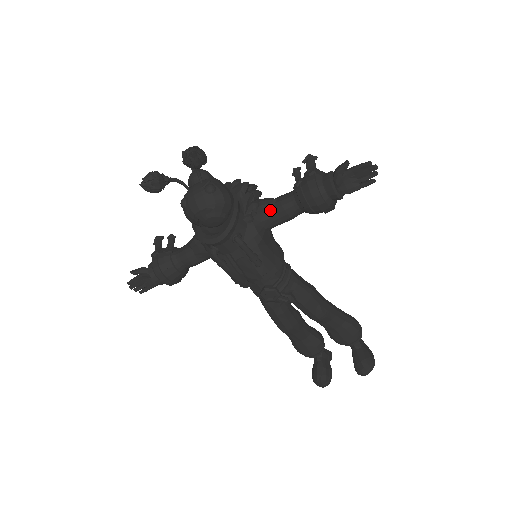
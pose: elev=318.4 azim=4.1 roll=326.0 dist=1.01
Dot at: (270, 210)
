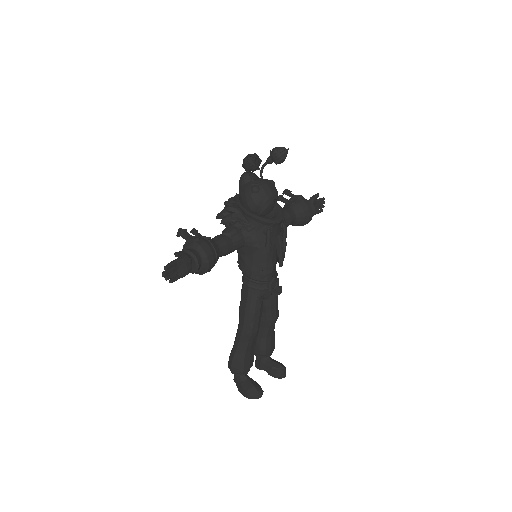
Dot at: occluded
